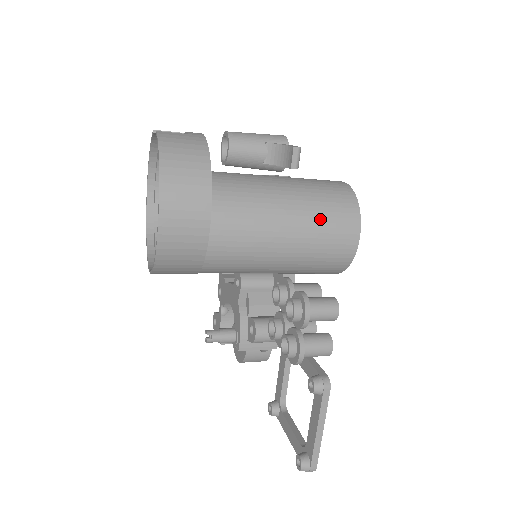
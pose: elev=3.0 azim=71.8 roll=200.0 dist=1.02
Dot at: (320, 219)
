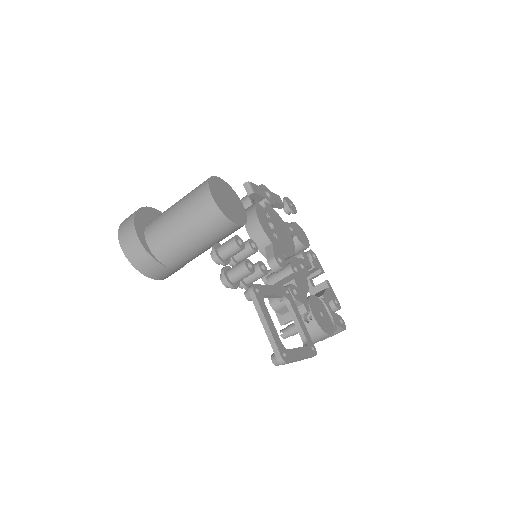
Dot at: (189, 200)
